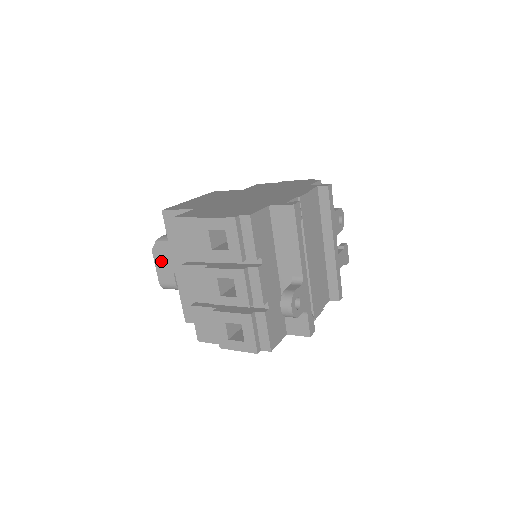
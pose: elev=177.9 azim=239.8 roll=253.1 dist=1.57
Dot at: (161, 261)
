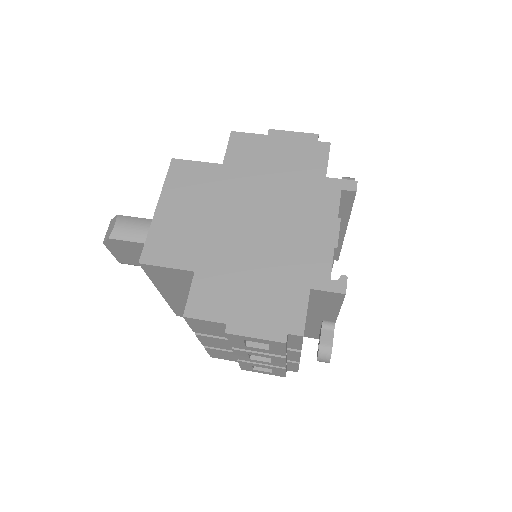
Dot at: (120, 251)
